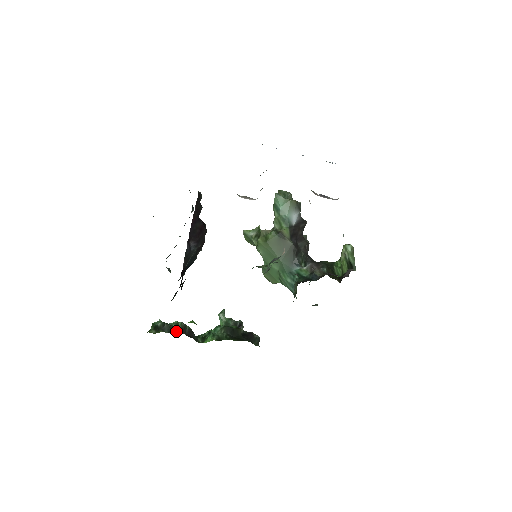
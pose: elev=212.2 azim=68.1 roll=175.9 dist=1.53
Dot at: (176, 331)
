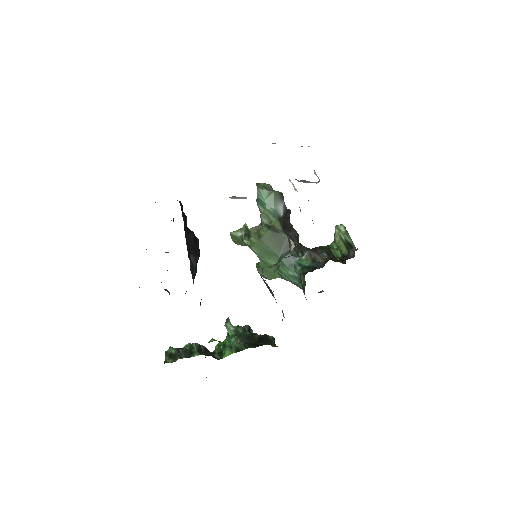
Dot at: (194, 354)
